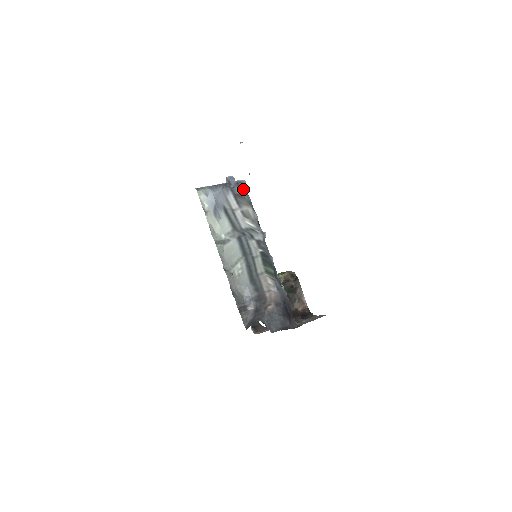
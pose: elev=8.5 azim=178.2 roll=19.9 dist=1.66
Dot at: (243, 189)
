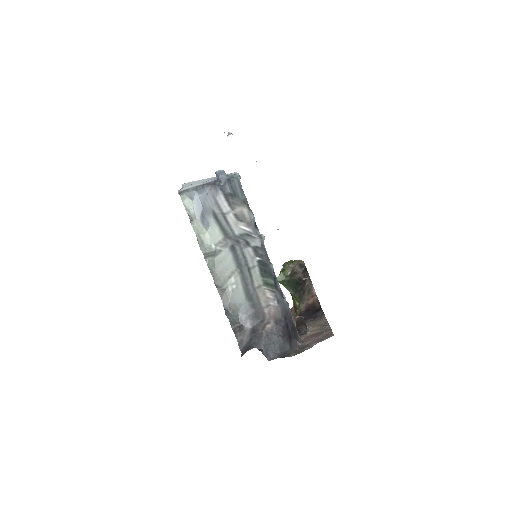
Dot at: (236, 185)
